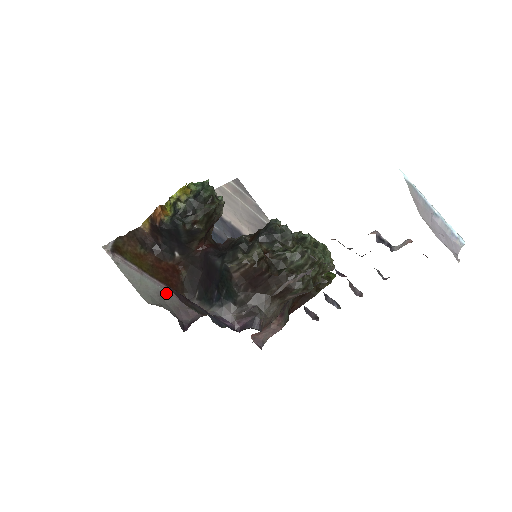
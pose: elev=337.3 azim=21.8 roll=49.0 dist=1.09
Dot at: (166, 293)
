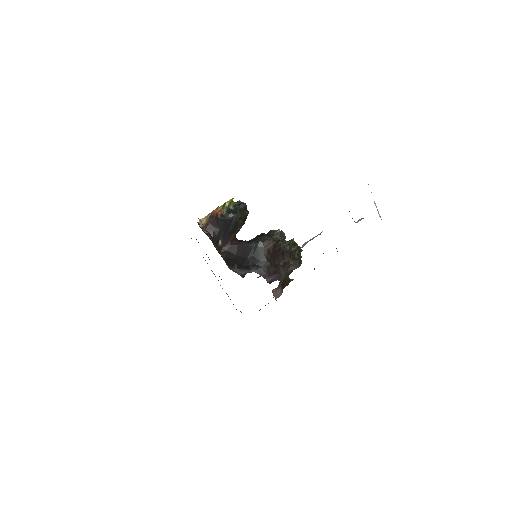
Dot at: (223, 259)
